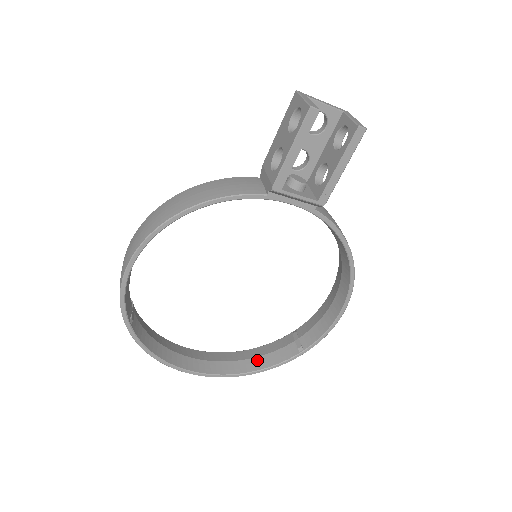
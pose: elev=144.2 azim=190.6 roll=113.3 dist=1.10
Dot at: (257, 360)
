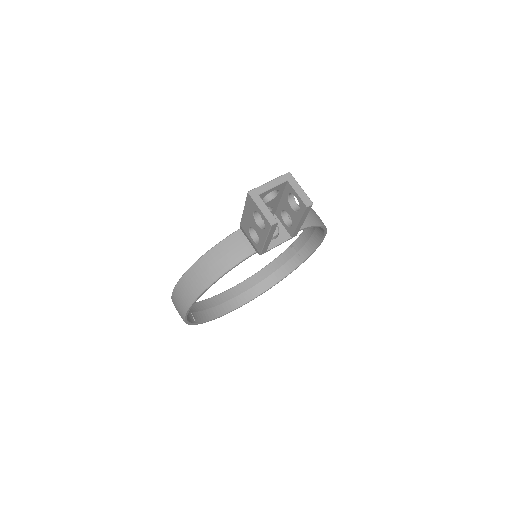
Dot at: (275, 275)
